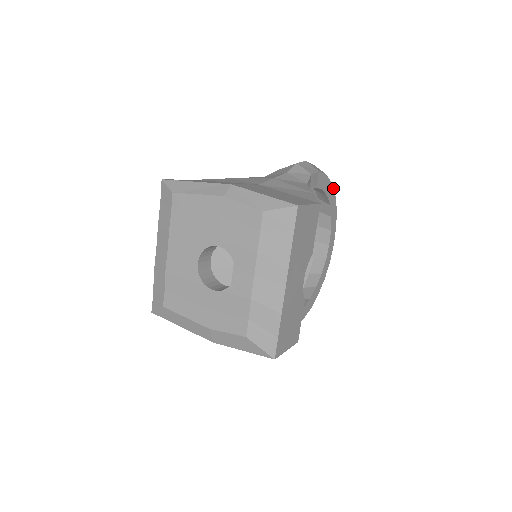
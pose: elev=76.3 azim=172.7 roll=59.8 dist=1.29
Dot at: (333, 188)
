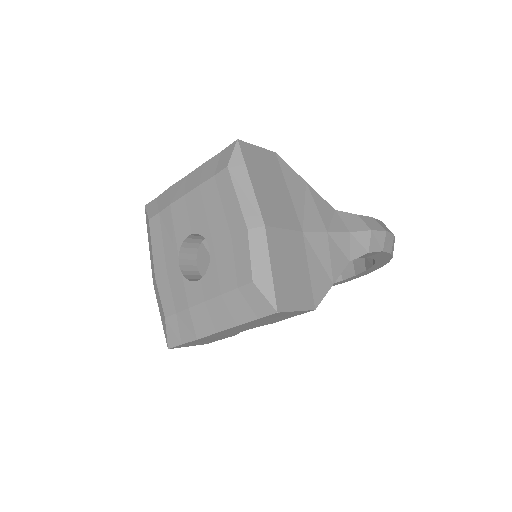
Dot at: occluded
